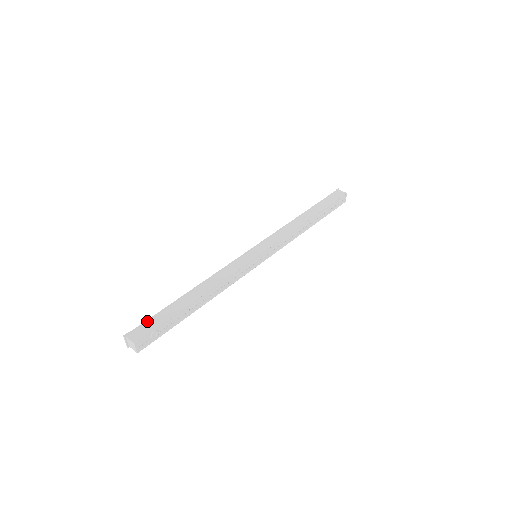
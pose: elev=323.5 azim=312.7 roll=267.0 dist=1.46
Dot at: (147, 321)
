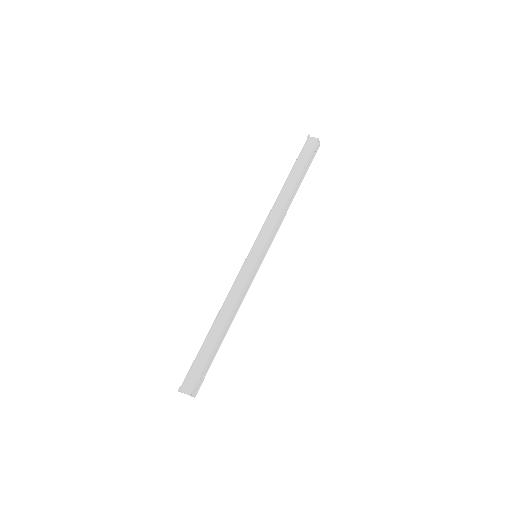
Dot at: (190, 369)
